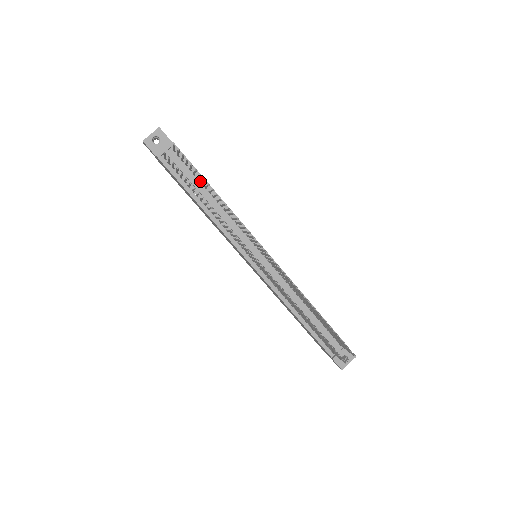
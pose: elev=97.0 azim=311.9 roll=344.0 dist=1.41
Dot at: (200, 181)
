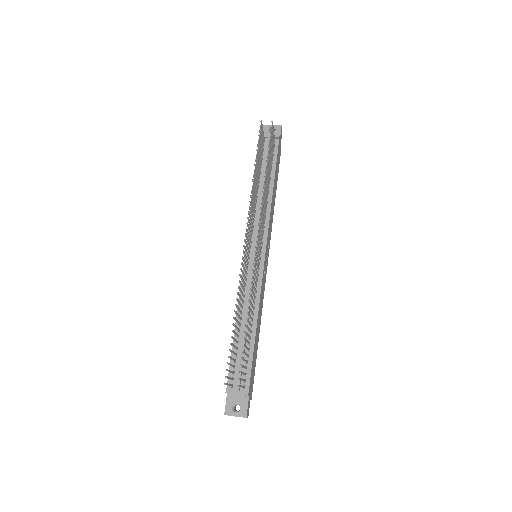
Dot at: (271, 172)
